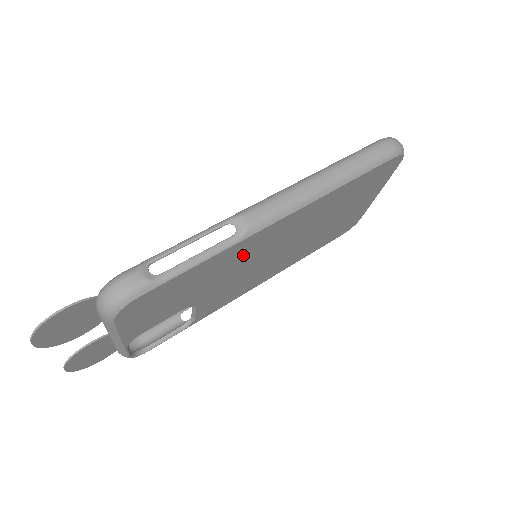
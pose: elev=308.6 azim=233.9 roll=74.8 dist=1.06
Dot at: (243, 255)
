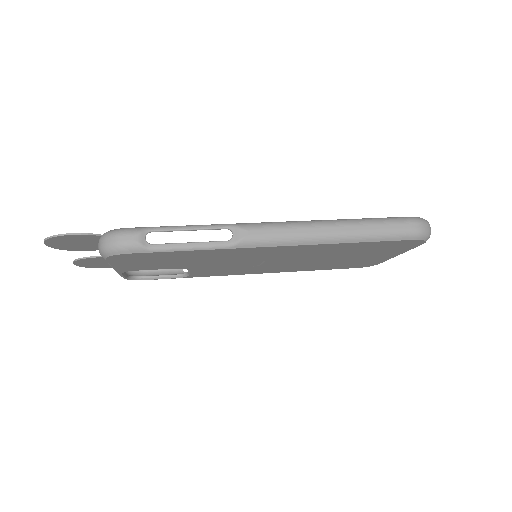
Dot at: (236, 255)
